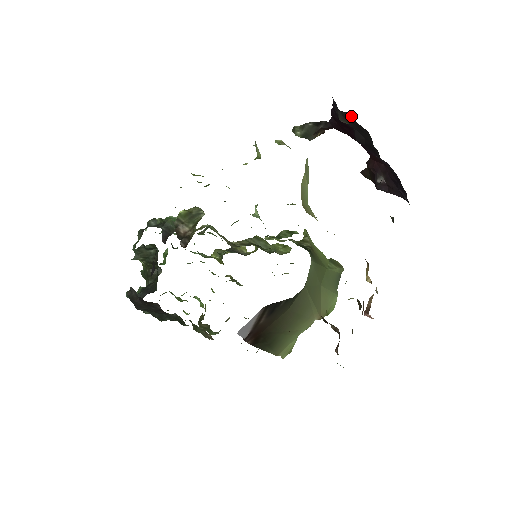
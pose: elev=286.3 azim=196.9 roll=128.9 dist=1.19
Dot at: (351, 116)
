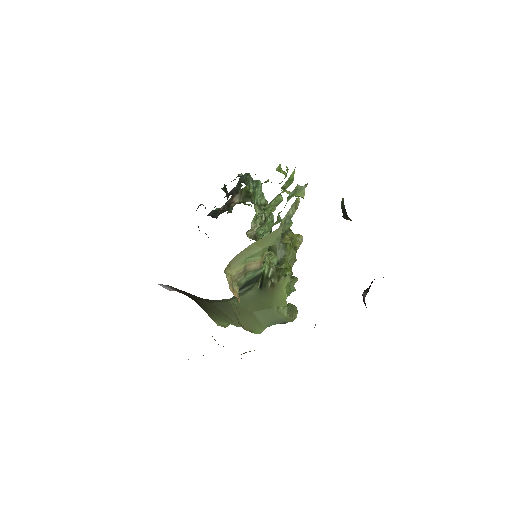
Dot at: occluded
